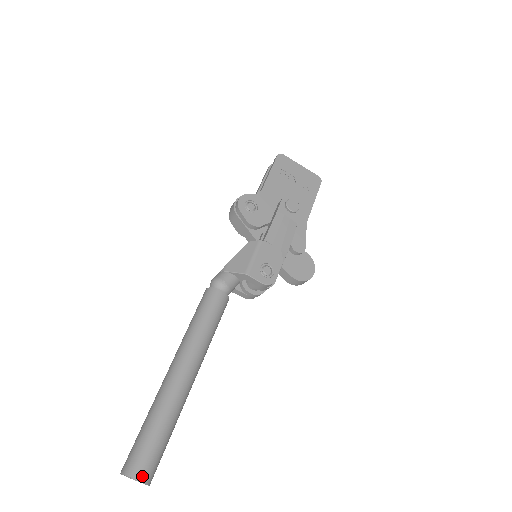
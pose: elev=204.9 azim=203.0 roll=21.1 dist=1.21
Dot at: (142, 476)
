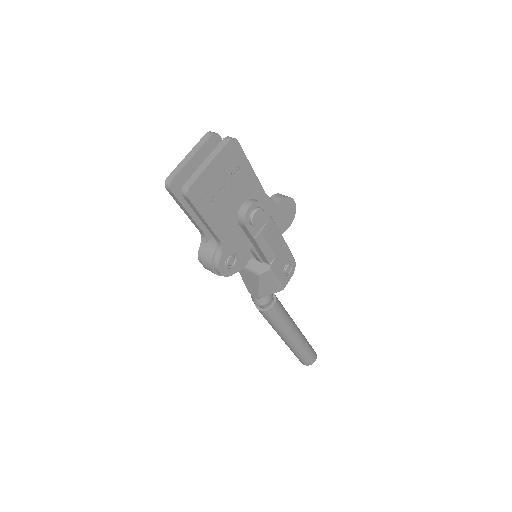
Dot at: (315, 359)
